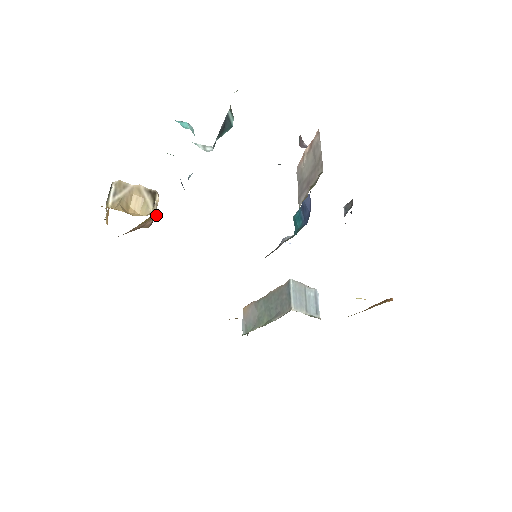
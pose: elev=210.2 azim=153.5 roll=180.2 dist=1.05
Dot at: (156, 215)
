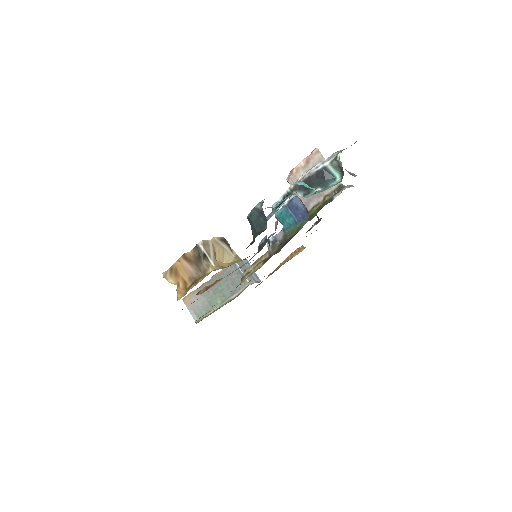
Dot at: (239, 259)
